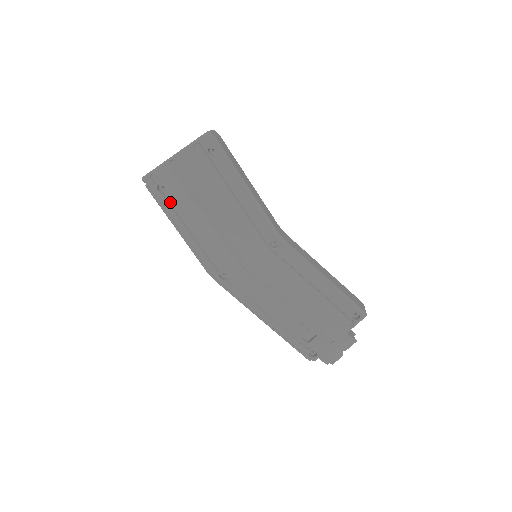
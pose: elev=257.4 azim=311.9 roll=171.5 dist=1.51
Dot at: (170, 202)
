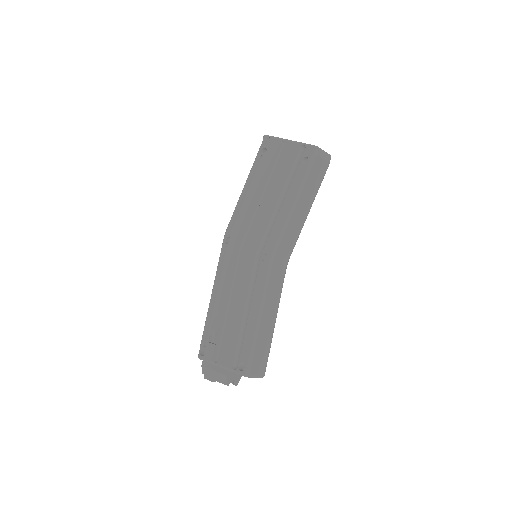
Dot at: (259, 165)
